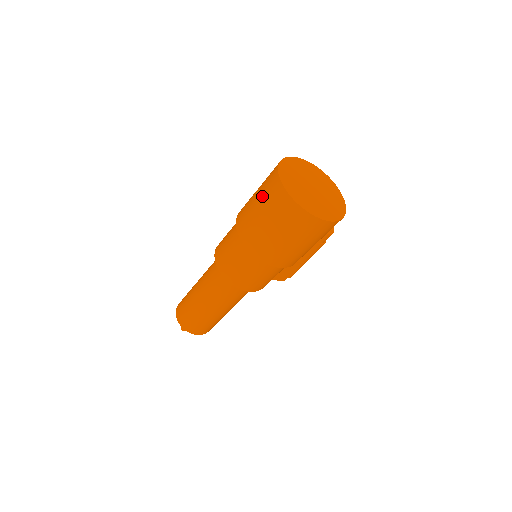
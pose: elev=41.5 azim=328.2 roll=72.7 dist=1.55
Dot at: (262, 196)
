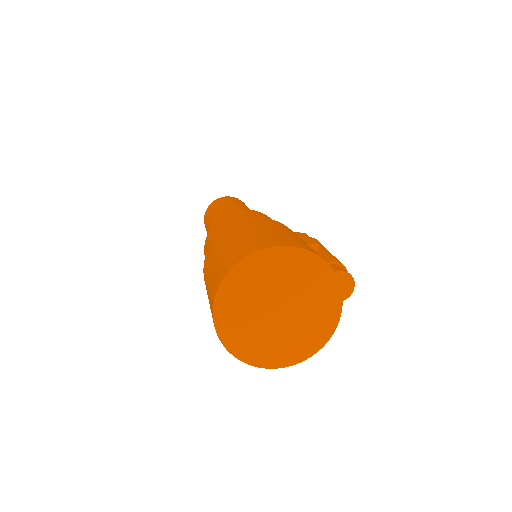
Dot at: (209, 285)
